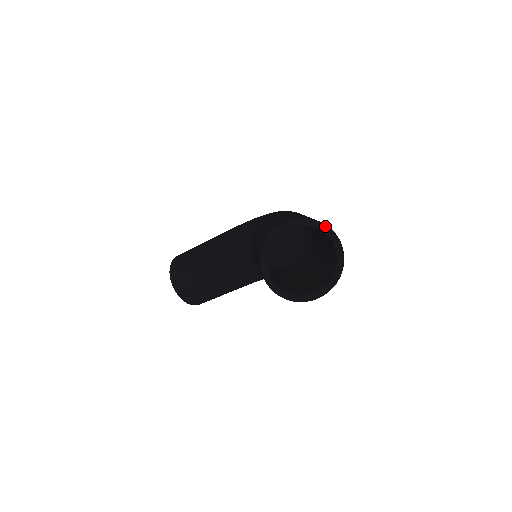
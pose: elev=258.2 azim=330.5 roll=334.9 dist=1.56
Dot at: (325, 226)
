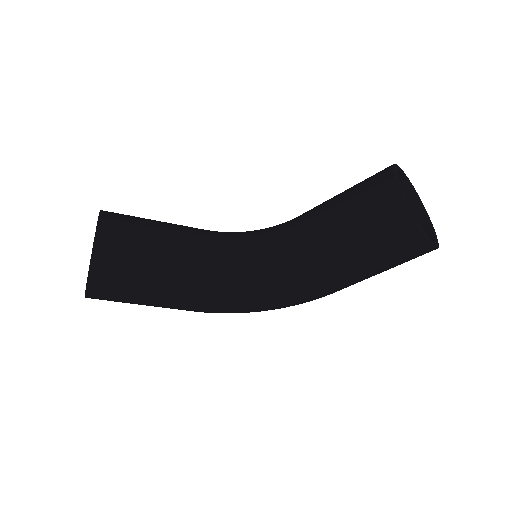
Dot at: occluded
